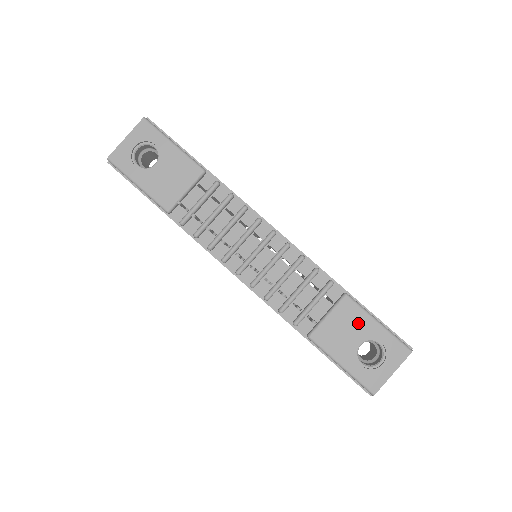
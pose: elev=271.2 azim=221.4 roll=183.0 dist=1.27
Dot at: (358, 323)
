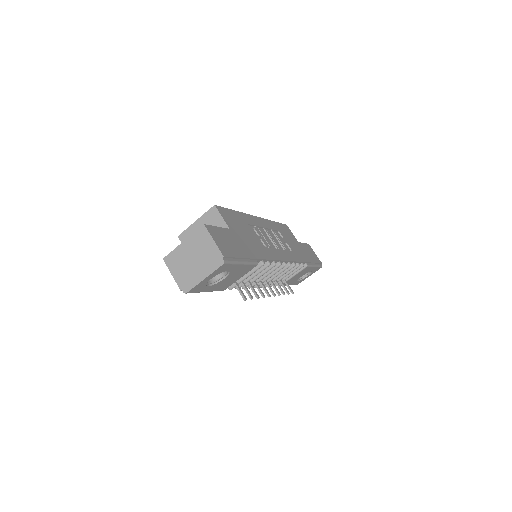
Dot at: occluded
